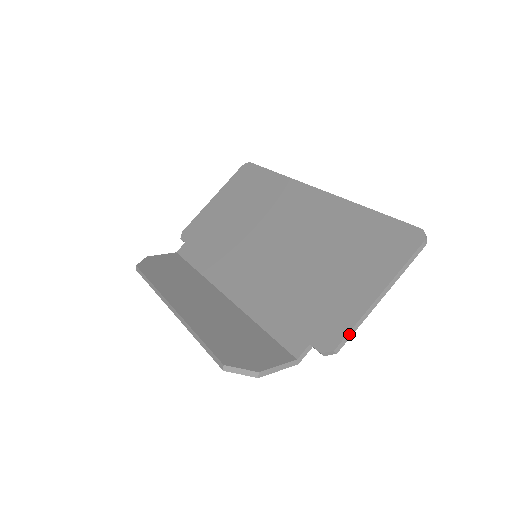
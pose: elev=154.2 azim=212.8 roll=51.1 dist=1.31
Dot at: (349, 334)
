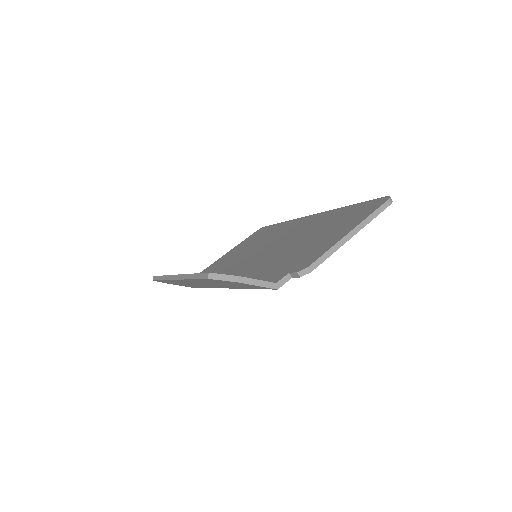
Dot at: (323, 257)
